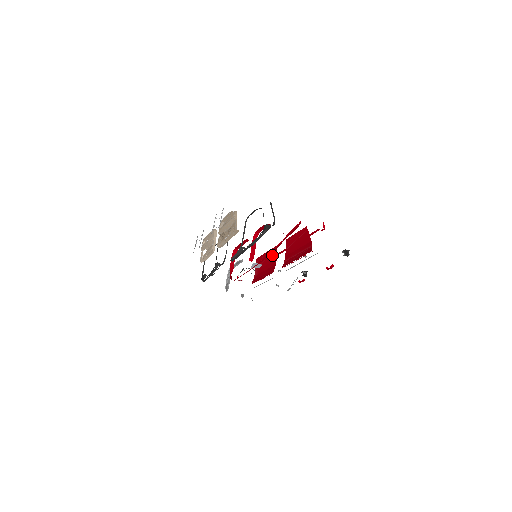
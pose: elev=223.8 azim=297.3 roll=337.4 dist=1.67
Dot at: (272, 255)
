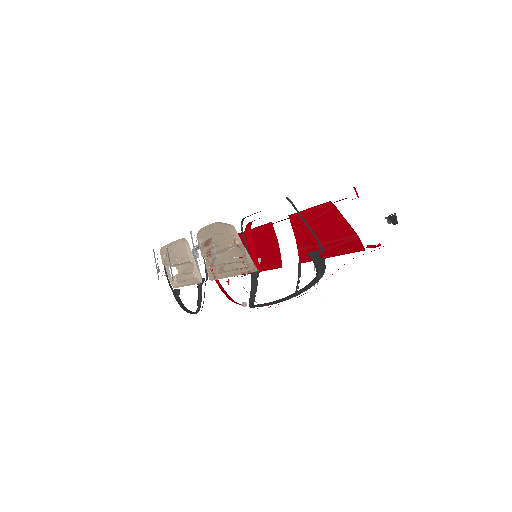
Dot at: (266, 235)
